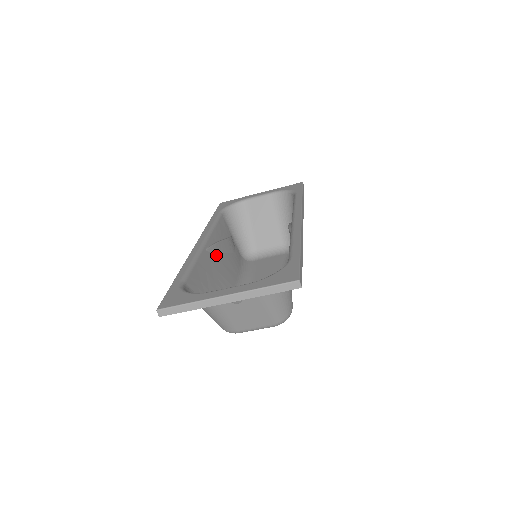
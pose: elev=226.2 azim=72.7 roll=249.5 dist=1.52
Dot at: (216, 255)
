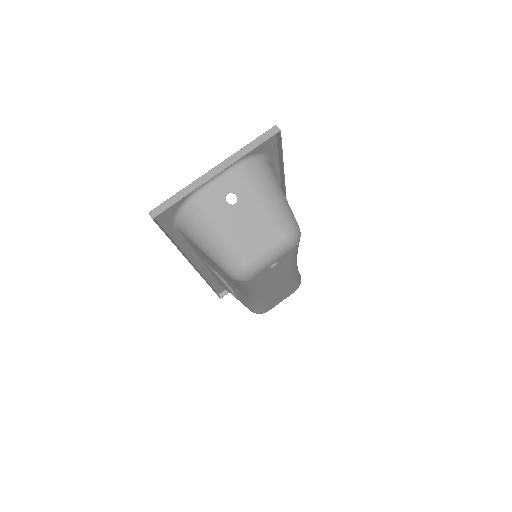
Dot at: (216, 271)
